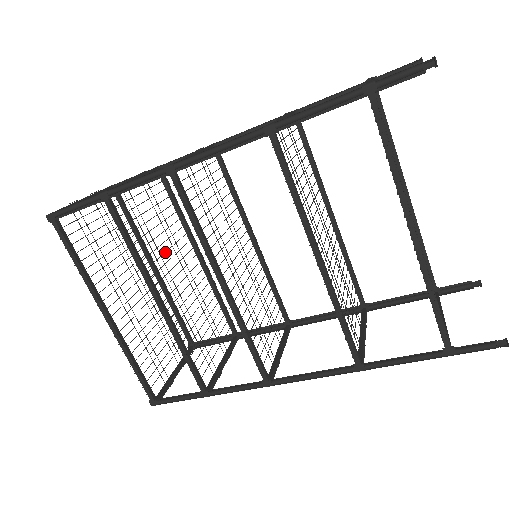
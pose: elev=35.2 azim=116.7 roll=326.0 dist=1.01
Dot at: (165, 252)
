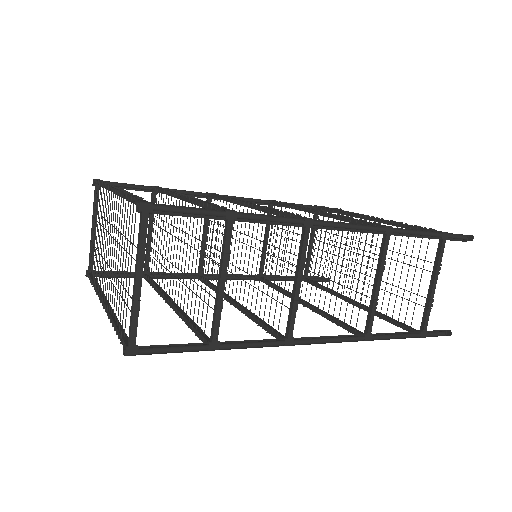
Dot at: (185, 263)
